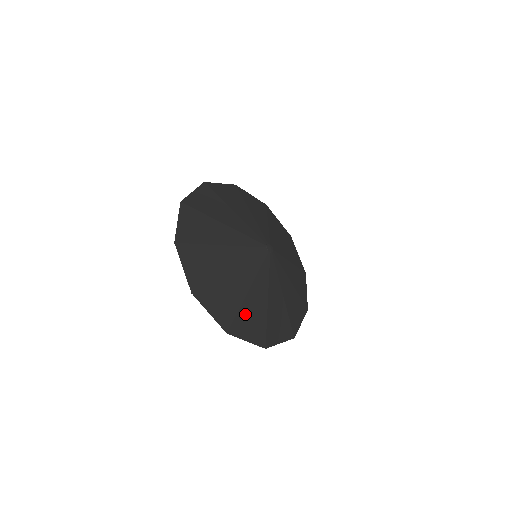
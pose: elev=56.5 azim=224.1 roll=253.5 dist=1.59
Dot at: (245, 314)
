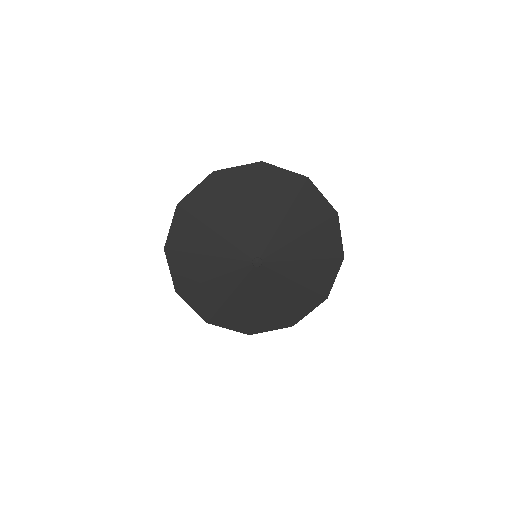
Dot at: (259, 317)
